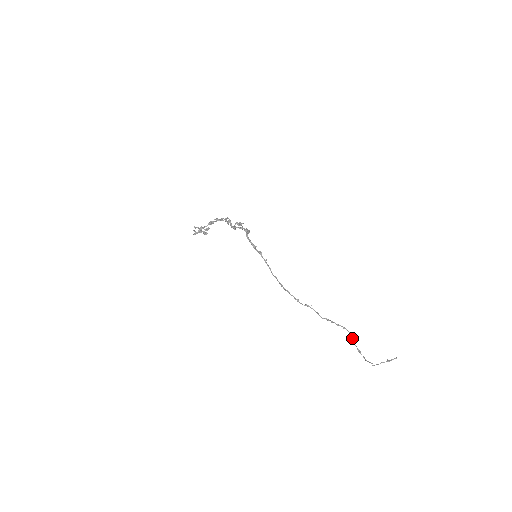
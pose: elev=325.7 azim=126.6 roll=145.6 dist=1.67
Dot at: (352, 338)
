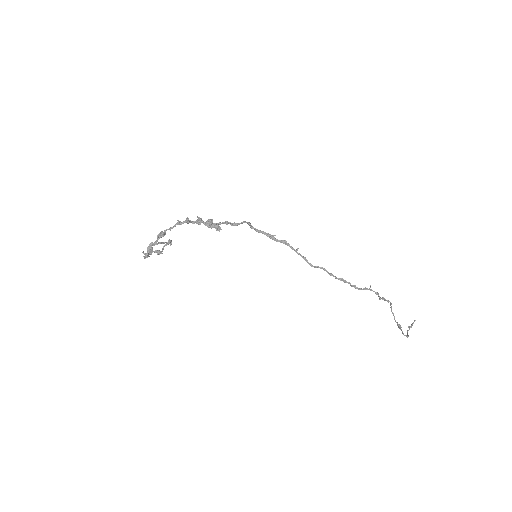
Dot at: (393, 314)
